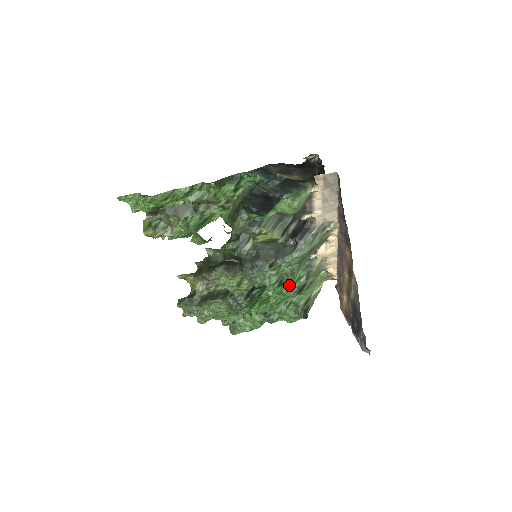
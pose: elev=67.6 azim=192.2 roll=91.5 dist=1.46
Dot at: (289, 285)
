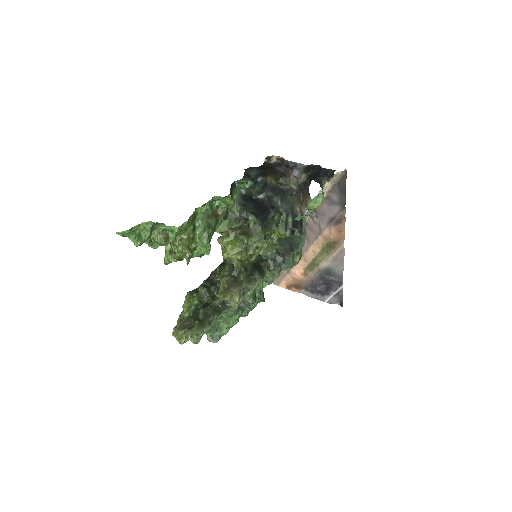
Dot at: occluded
